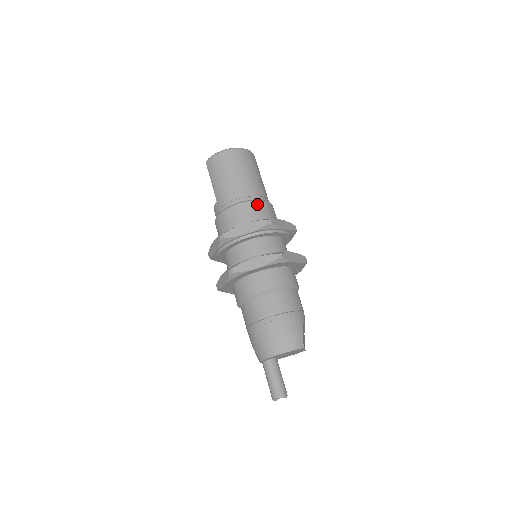
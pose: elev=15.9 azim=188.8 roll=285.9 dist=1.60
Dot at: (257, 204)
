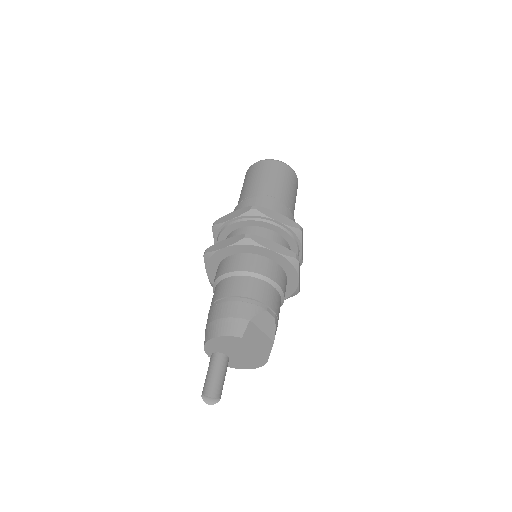
Dot at: (262, 200)
